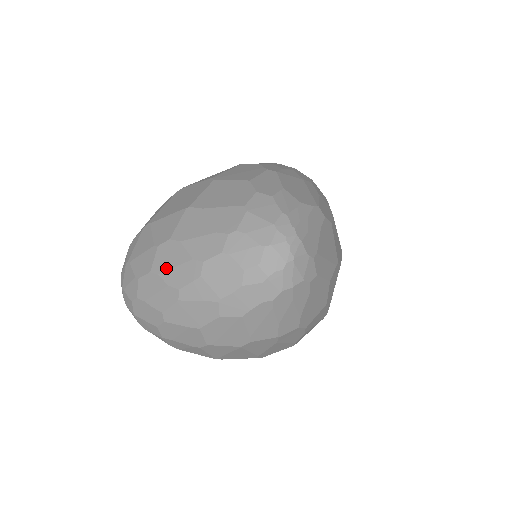
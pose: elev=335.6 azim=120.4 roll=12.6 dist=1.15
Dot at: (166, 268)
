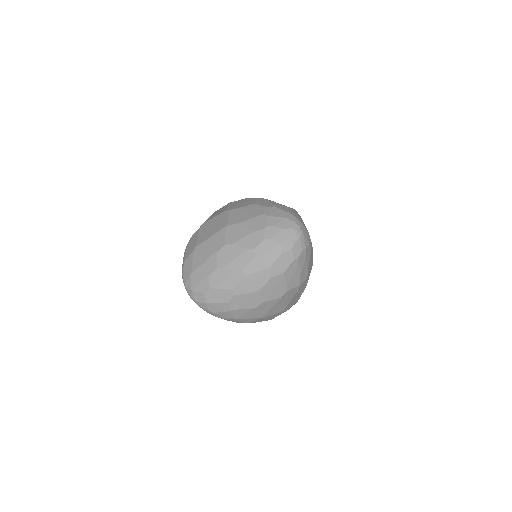
Dot at: (229, 261)
